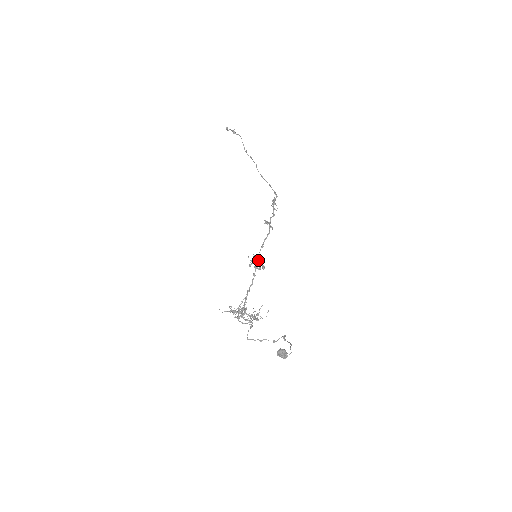
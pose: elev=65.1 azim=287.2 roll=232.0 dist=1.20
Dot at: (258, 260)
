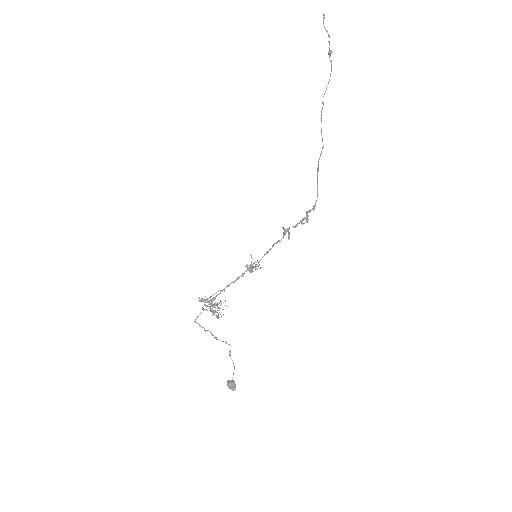
Dot at: (257, 266)
